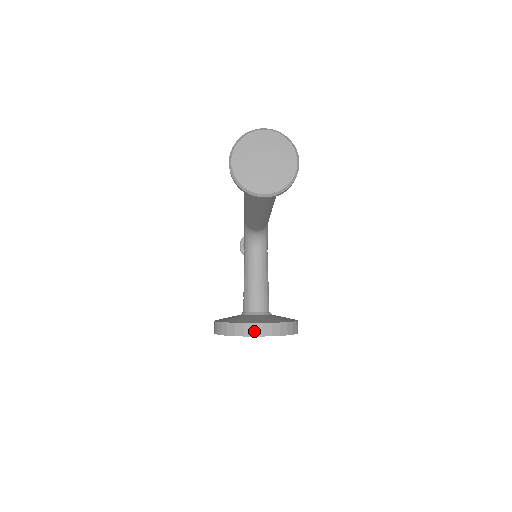
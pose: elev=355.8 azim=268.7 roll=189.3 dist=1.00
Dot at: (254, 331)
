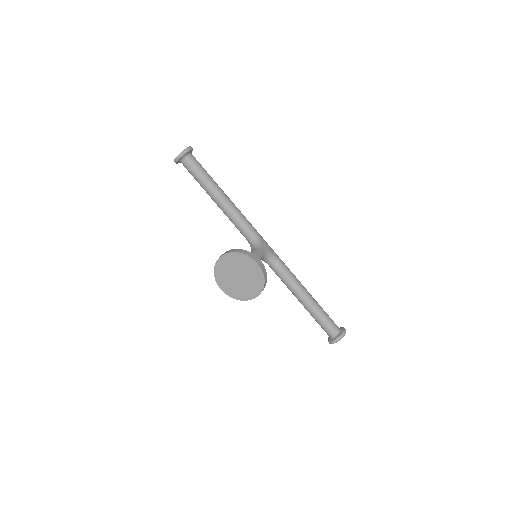
Dot at: (221, 256)
